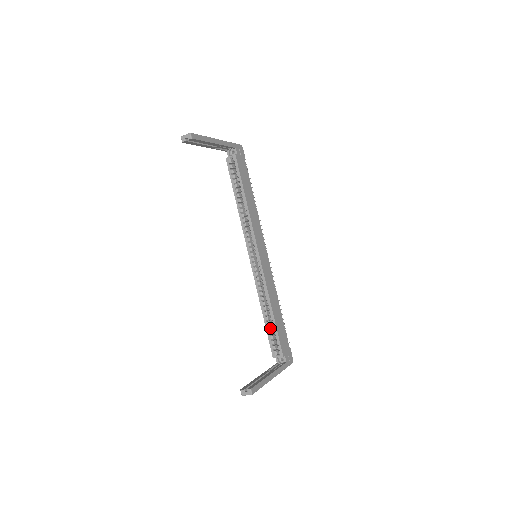
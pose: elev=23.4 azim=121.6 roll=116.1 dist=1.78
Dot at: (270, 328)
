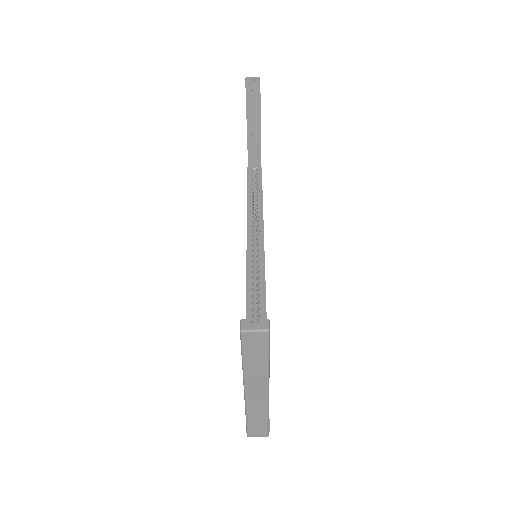
Dot at: occluded
